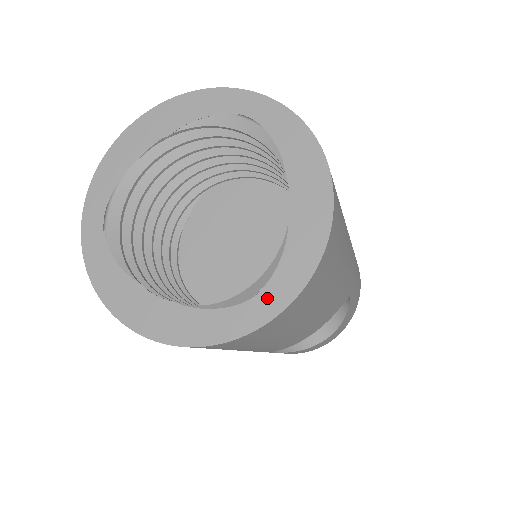
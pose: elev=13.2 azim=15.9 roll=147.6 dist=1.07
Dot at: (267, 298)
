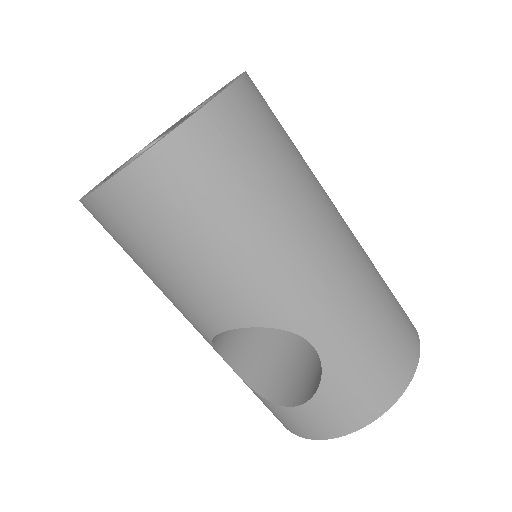
Dot at: occluded
